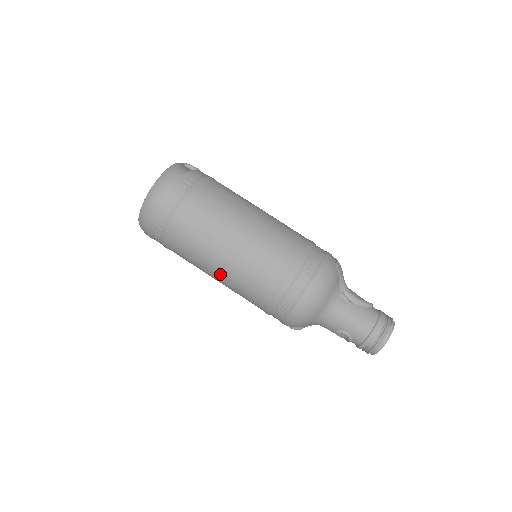
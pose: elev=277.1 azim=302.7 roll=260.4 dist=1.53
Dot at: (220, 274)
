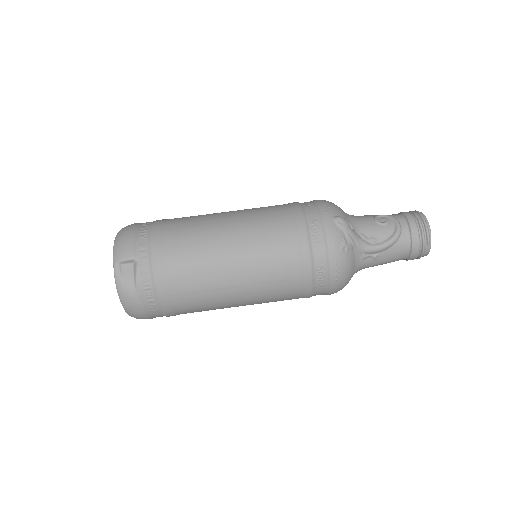
Dot at: occluded
